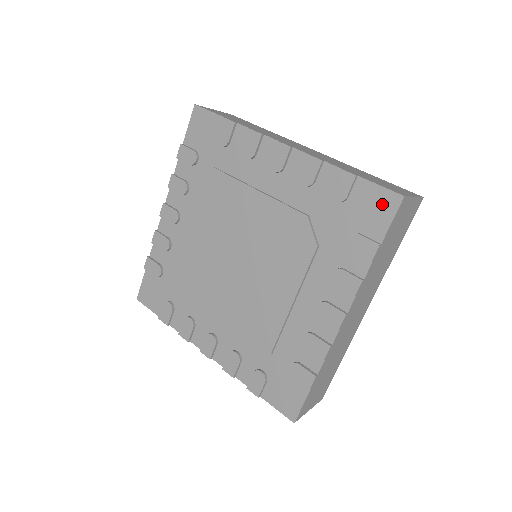
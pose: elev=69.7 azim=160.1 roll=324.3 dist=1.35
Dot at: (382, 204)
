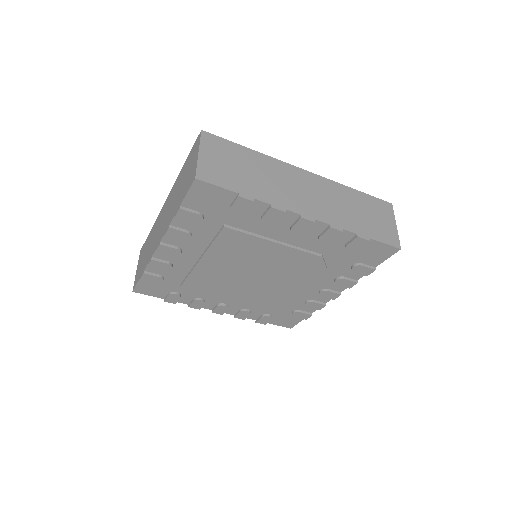
Dot at: (383, 252)
